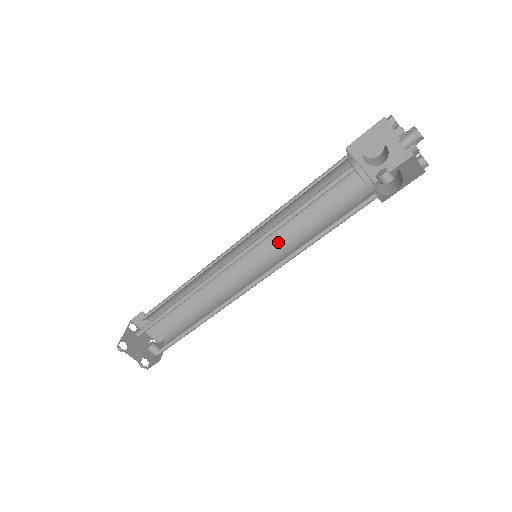
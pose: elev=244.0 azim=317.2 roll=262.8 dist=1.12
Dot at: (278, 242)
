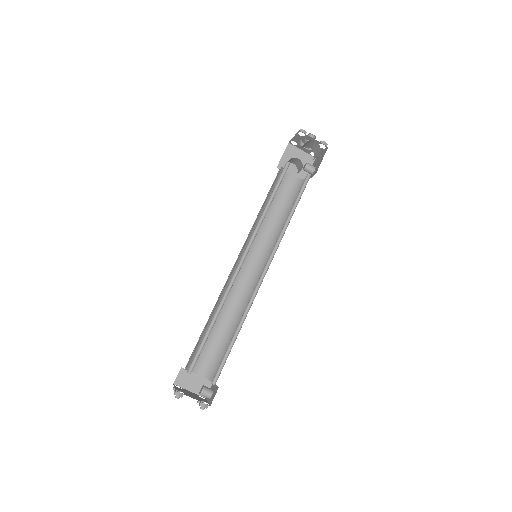
Dot at: (265, 247)
